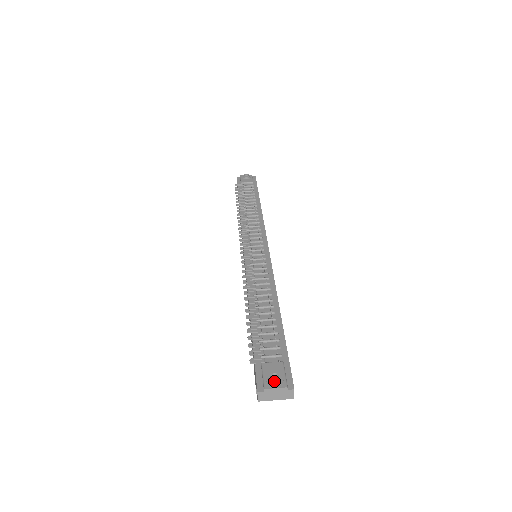
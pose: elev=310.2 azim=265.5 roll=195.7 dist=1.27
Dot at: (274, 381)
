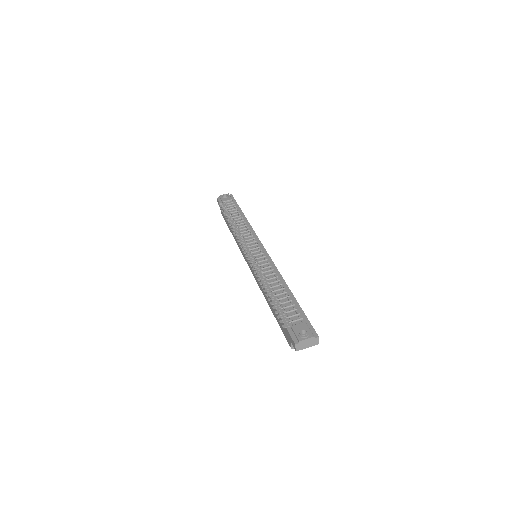
Dot at: (304, 334)
